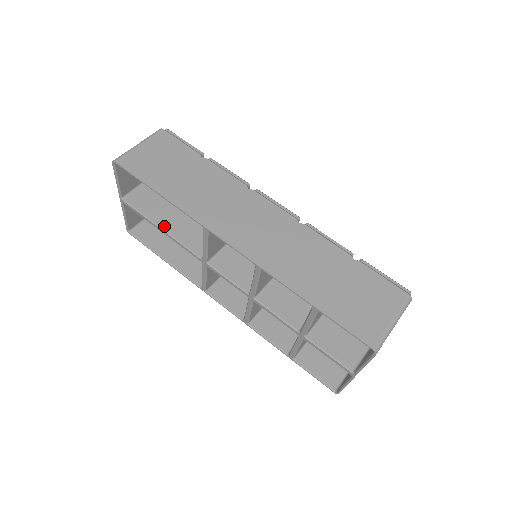
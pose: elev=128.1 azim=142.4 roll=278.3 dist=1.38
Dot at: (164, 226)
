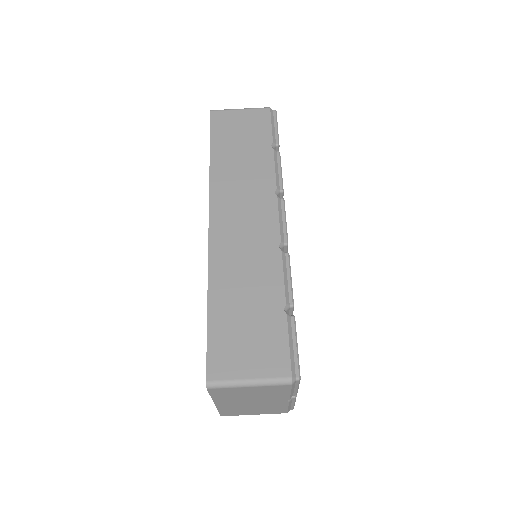
Dot at: occluded
